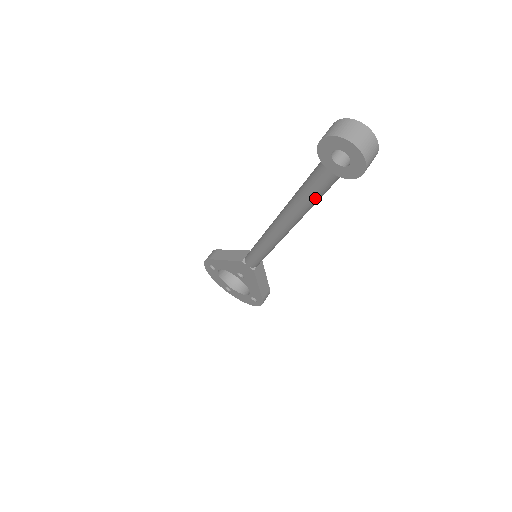
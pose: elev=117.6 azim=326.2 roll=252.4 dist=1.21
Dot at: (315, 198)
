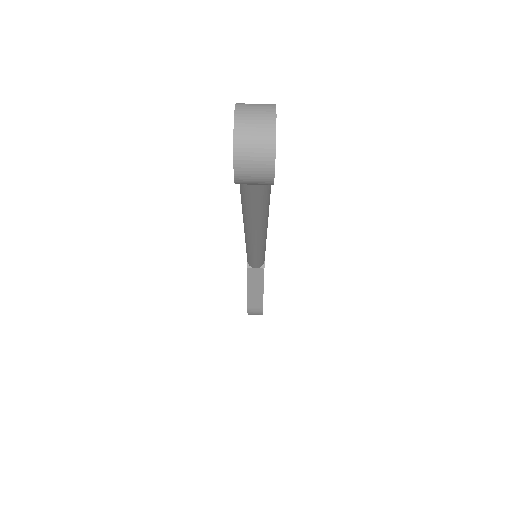
Dot at: (243, 198)
